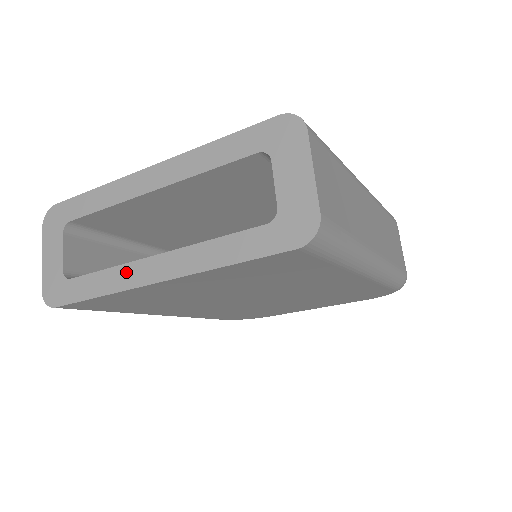
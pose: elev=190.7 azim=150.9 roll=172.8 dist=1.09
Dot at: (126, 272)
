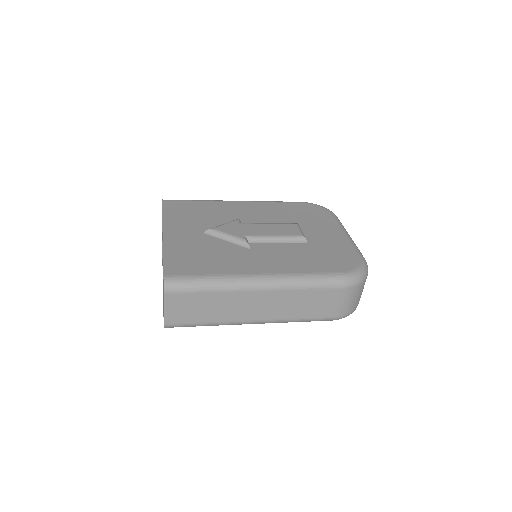
Dot at: occluded
